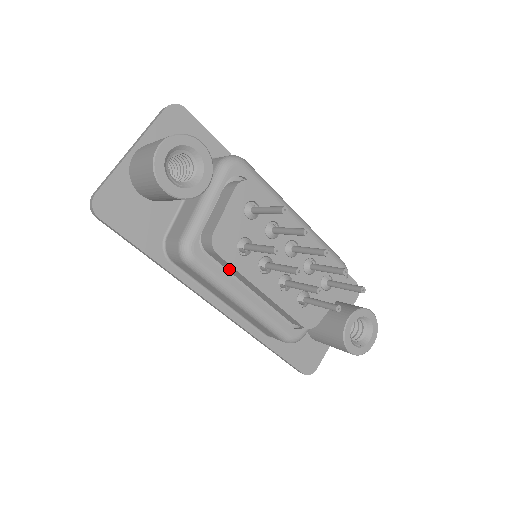
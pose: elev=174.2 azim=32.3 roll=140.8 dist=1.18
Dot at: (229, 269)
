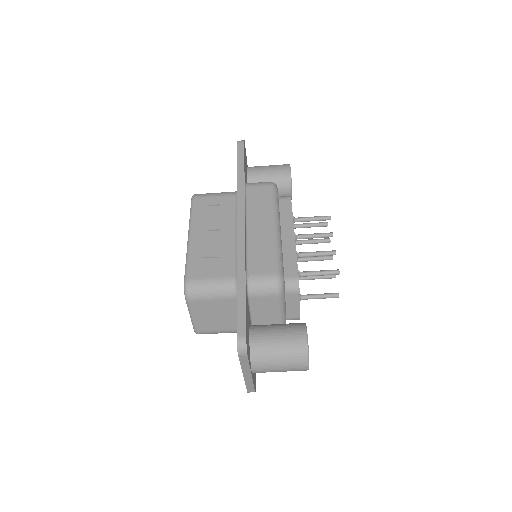
Dot at: (281, 214)
